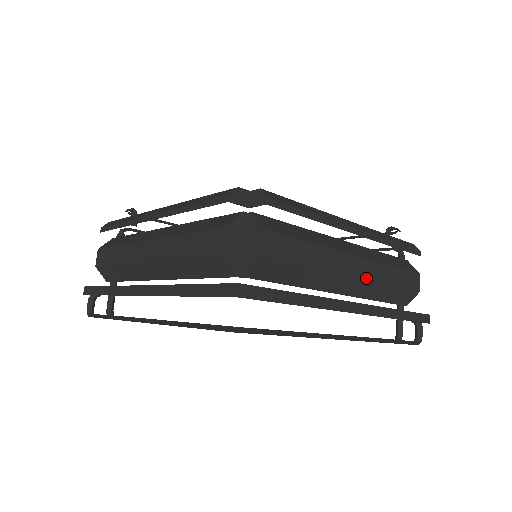
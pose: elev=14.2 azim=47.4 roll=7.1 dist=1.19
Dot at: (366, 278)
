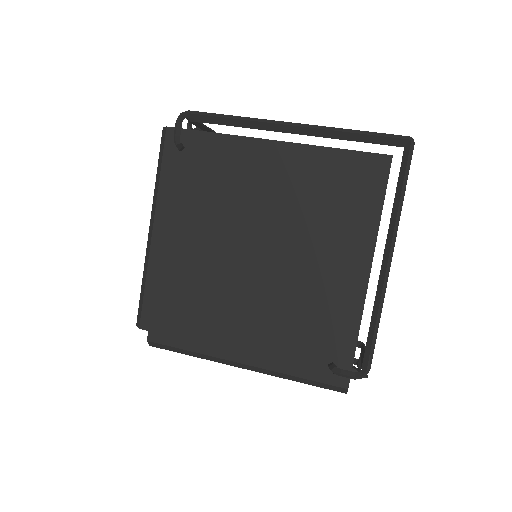
Dot at: occluded
